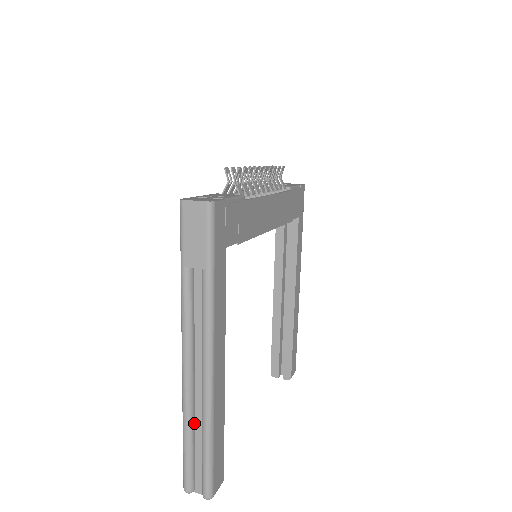
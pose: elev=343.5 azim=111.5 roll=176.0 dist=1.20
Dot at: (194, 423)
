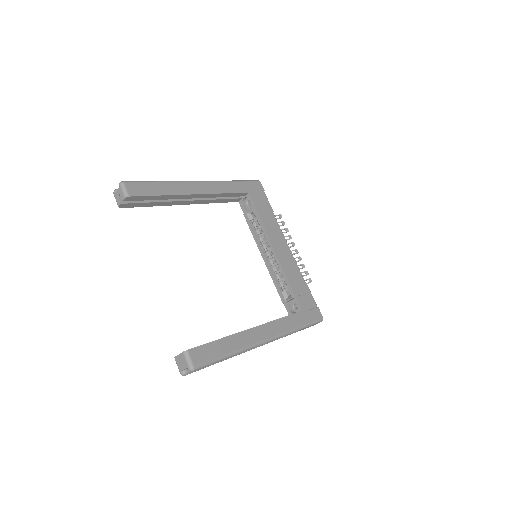
Dot at: occluded
